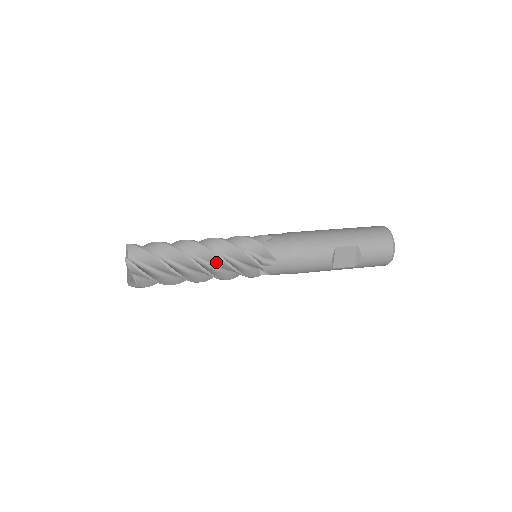
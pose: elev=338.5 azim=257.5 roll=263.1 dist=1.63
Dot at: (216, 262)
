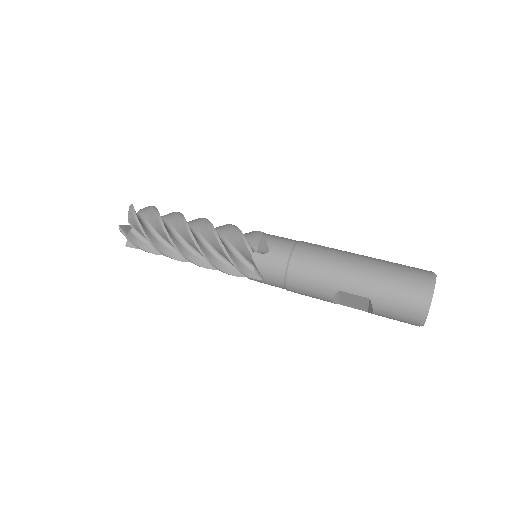
Dot at: occluded
